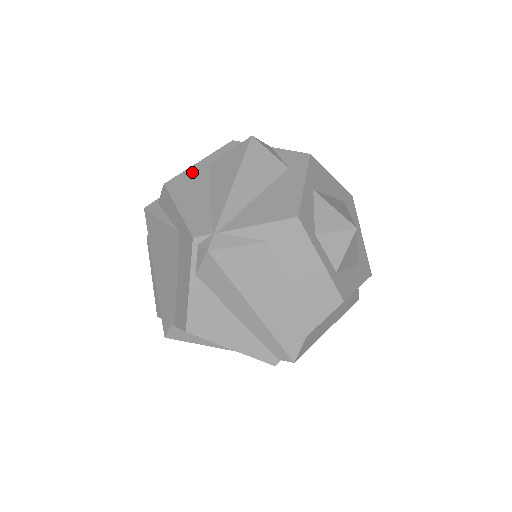
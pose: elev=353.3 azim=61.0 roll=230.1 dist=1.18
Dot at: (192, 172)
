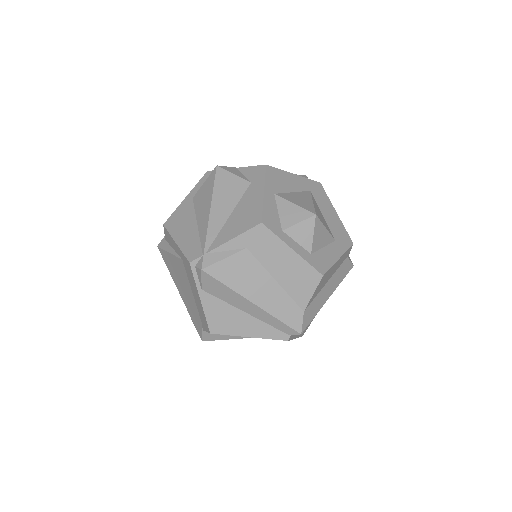
Dot at: (181, 208)
